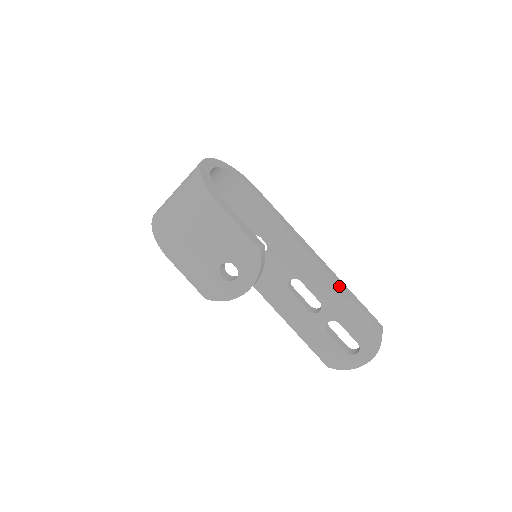
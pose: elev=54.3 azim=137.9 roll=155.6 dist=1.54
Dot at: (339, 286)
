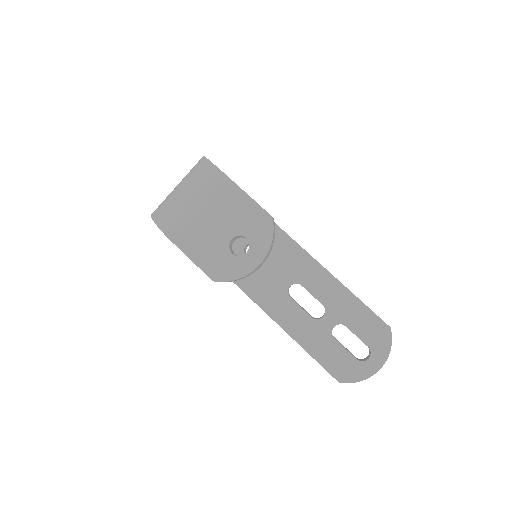
Dot at: (341, 284)
